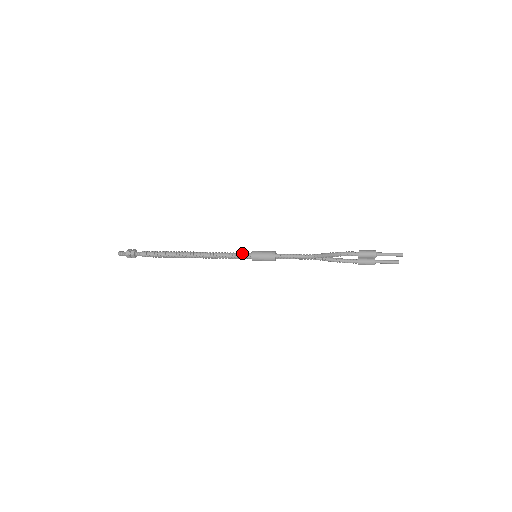
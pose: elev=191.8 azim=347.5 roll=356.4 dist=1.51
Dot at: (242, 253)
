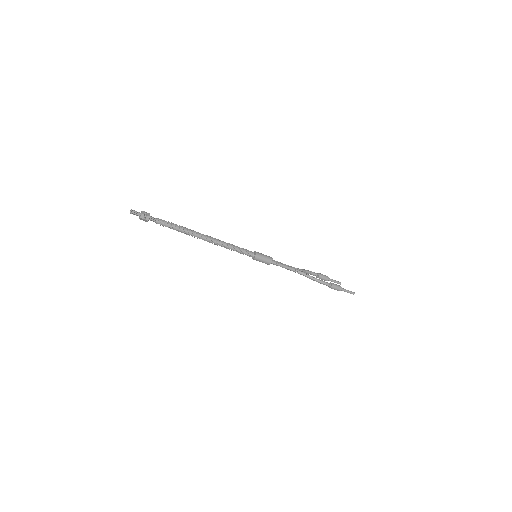
Dot at: (247, 252)
